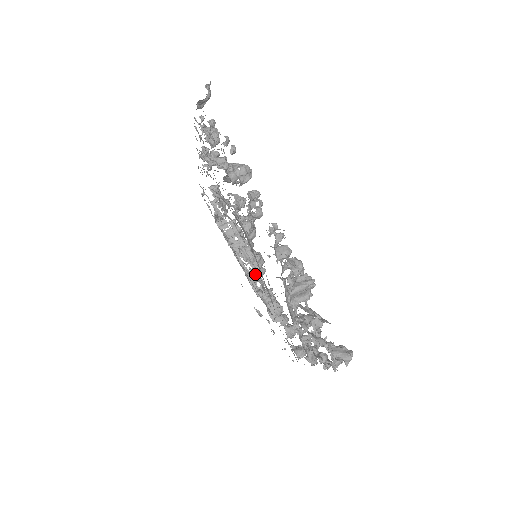
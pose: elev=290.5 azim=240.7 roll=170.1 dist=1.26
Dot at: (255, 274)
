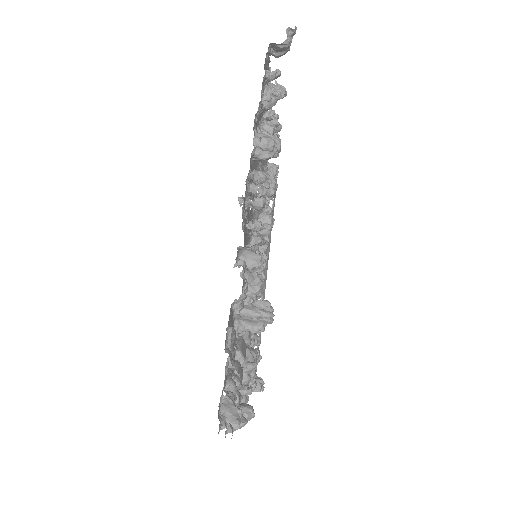
Dot at: occluded
